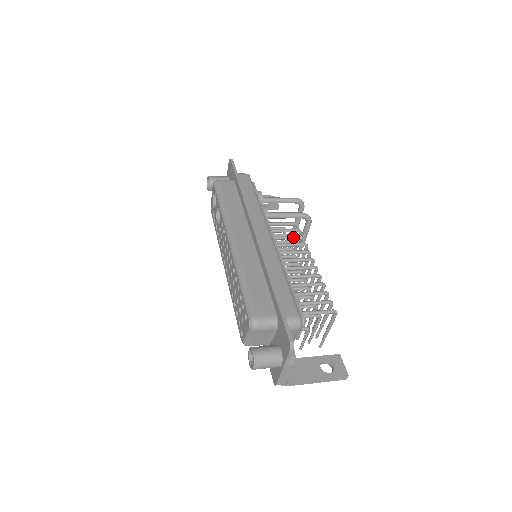
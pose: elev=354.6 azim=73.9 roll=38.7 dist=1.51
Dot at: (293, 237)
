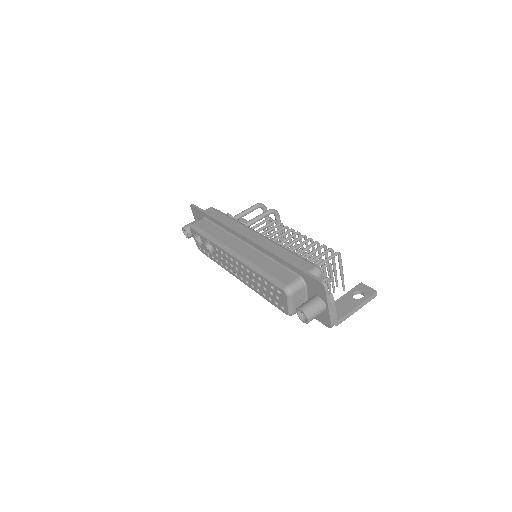
Dot at: (274, 227)
